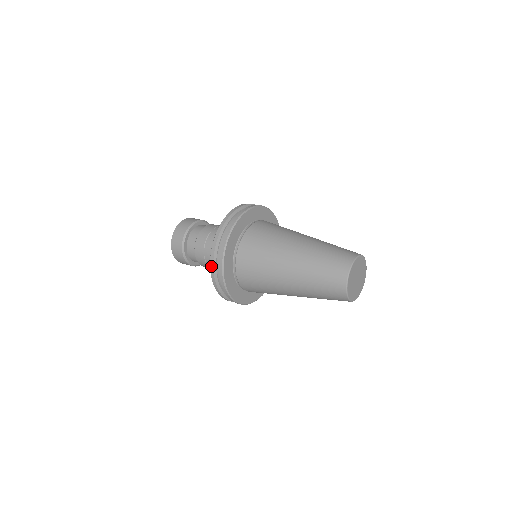
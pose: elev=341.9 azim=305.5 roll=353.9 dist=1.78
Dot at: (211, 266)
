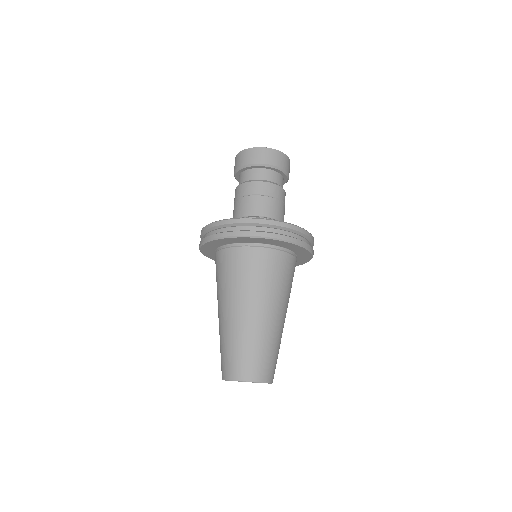
Dot at: occluded
